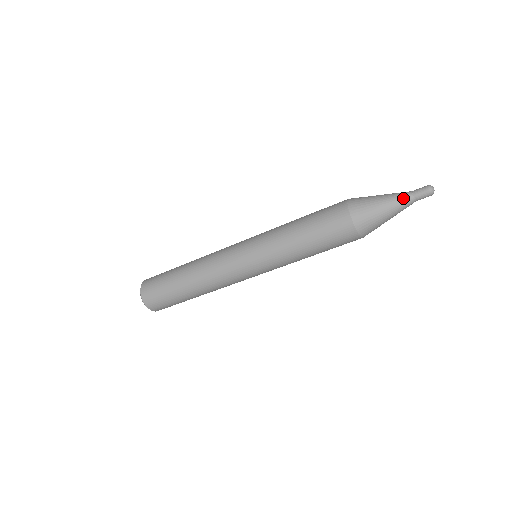
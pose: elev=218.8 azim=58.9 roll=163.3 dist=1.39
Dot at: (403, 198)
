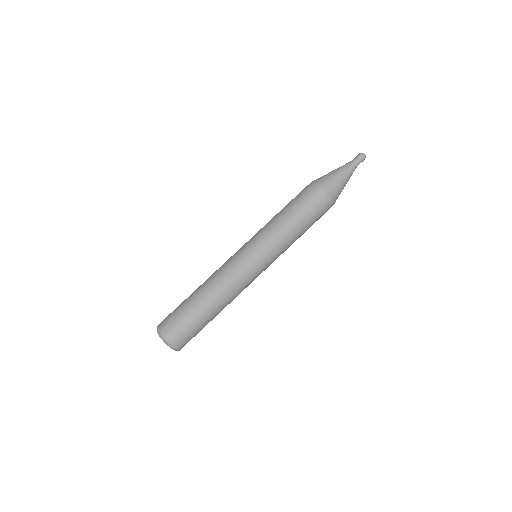
Dot at: (345, 164)
